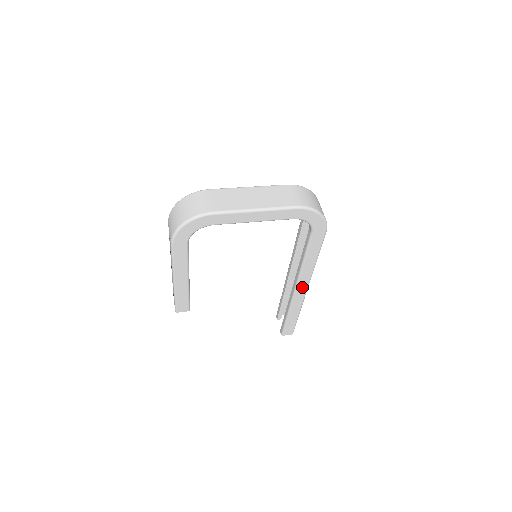
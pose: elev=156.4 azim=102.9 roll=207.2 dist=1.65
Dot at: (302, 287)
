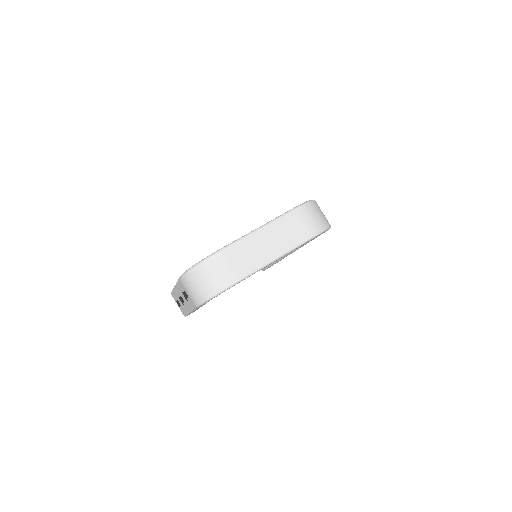
Dot at: occluded
